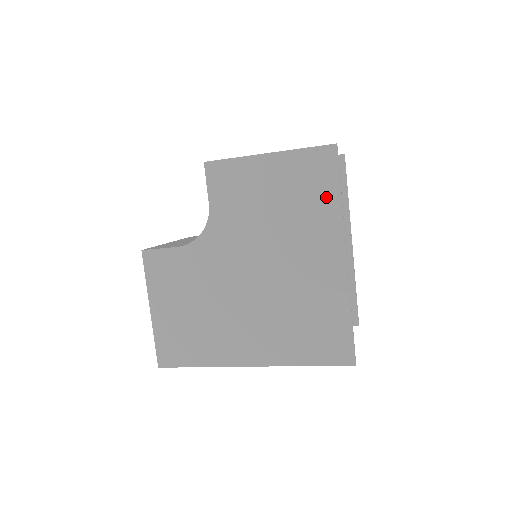
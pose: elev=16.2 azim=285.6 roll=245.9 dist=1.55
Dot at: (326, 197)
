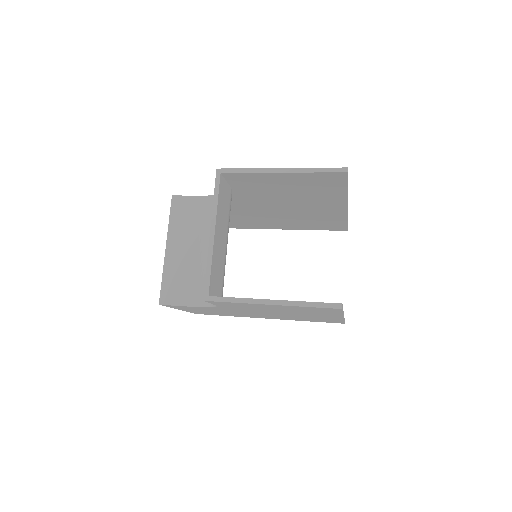
Dot at: occluded
